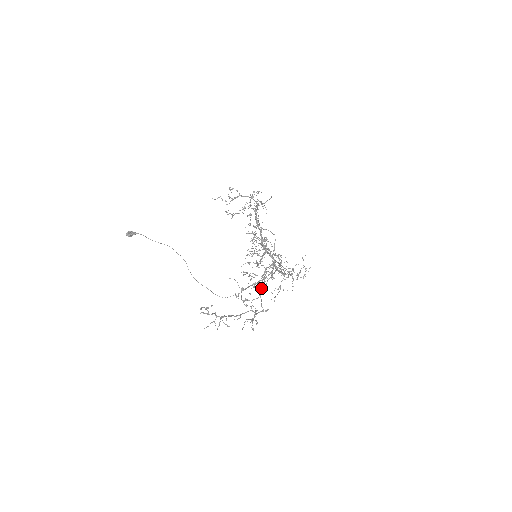
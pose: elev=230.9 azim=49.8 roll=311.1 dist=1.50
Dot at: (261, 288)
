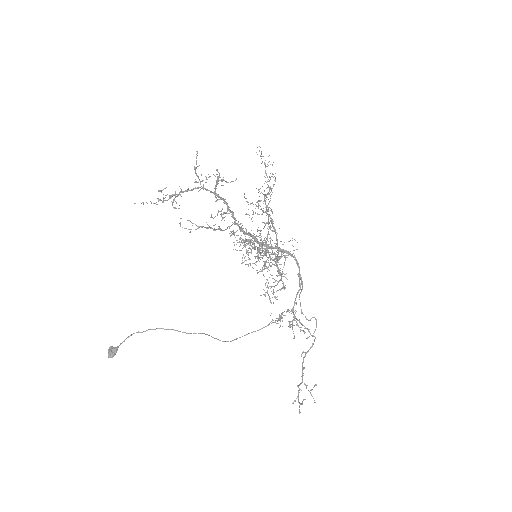
Dot at: (284, 287)
